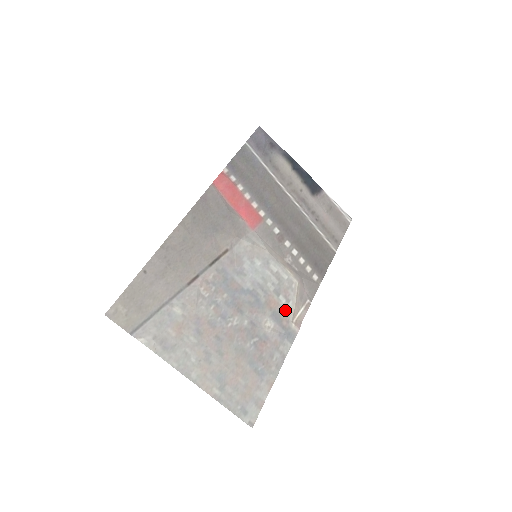
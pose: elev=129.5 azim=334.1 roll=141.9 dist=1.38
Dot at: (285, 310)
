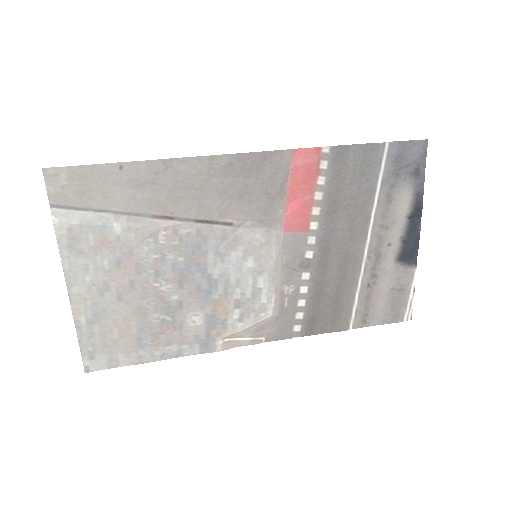
Dot at: (228, 324)
